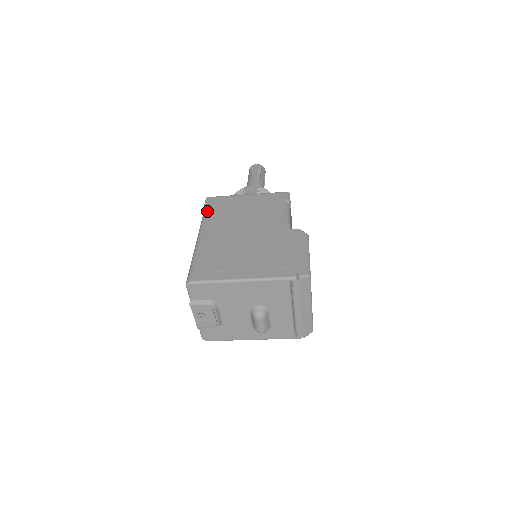
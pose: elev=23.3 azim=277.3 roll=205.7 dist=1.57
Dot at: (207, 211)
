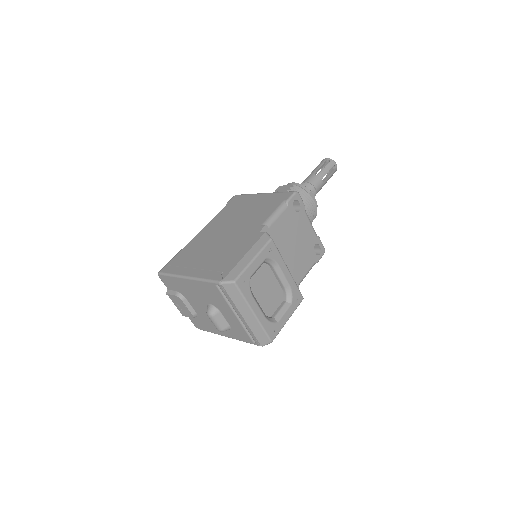
Dot at: (223, 209)
